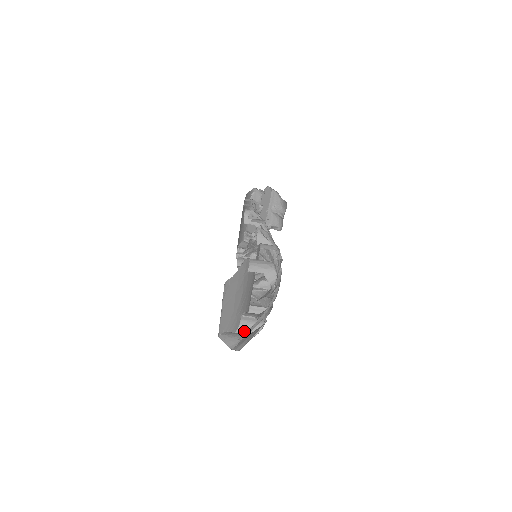
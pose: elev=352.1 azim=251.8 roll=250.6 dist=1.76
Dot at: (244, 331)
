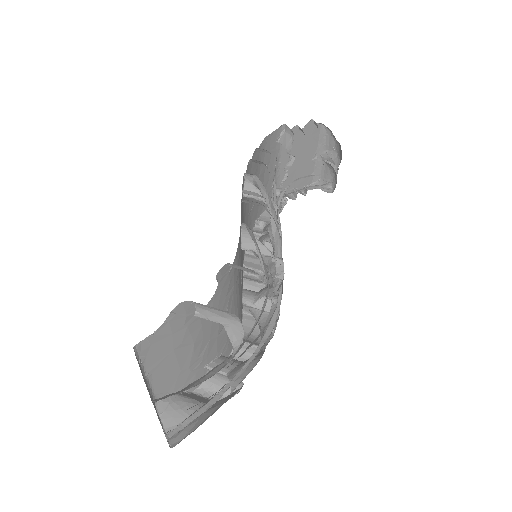
Dot at: (212, 387)
